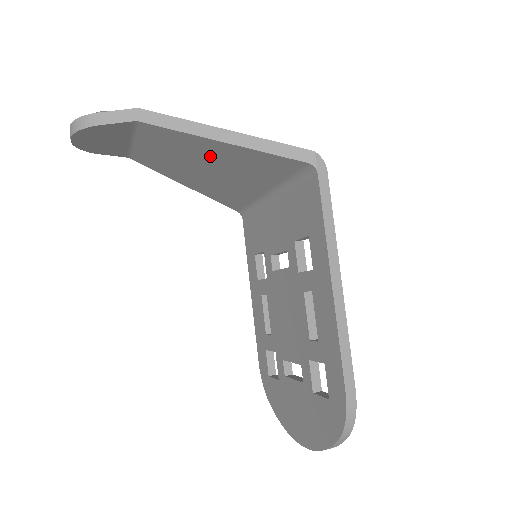
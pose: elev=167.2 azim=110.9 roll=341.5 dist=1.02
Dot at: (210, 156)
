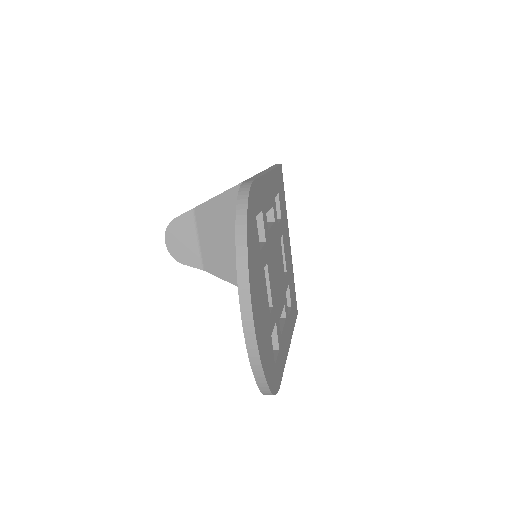
Dot at: (233, 216)
